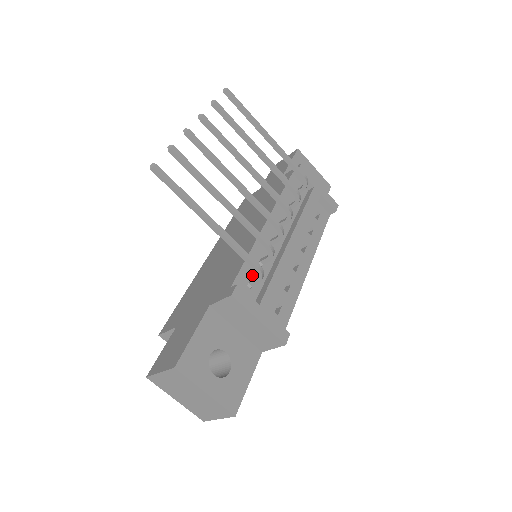
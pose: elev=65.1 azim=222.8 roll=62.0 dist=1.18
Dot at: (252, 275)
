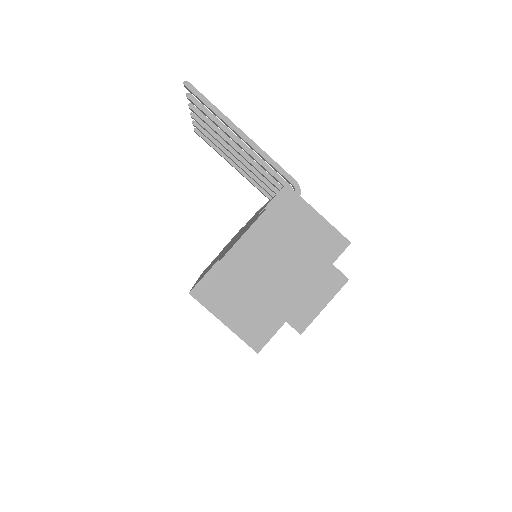
Dot at: occluded
